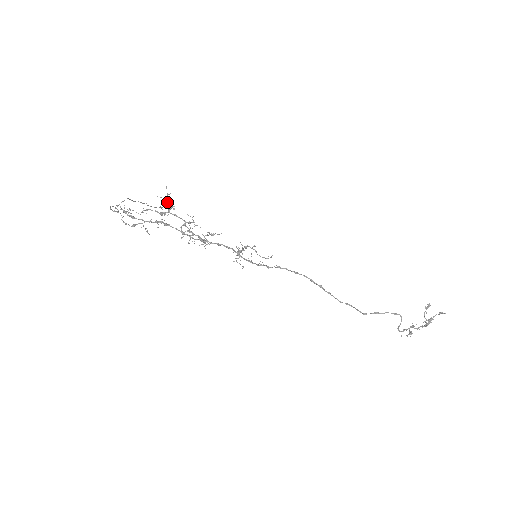
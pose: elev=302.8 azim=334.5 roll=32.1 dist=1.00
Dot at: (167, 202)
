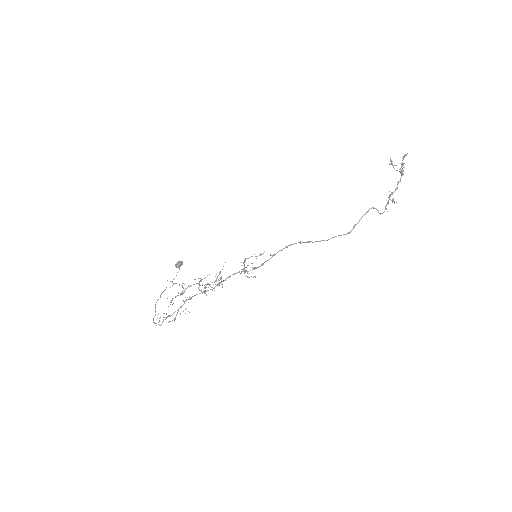
Dot at: (176, 263)
